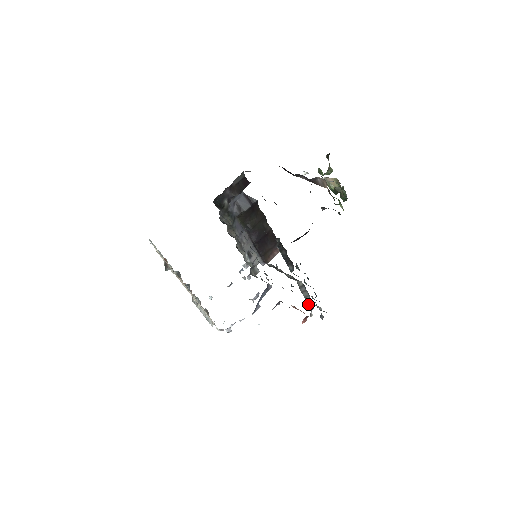
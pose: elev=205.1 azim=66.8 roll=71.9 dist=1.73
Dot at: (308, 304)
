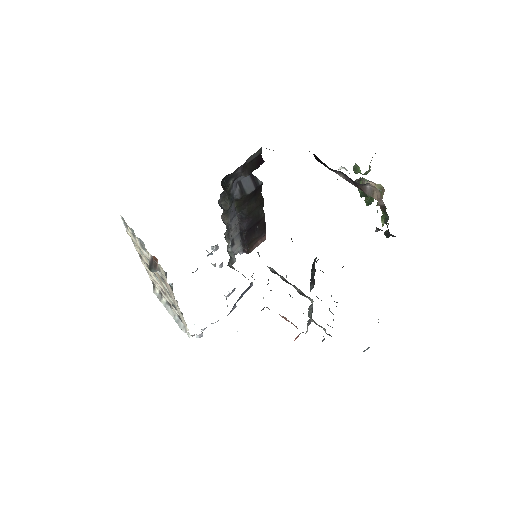
Dot at: (308, 321)
